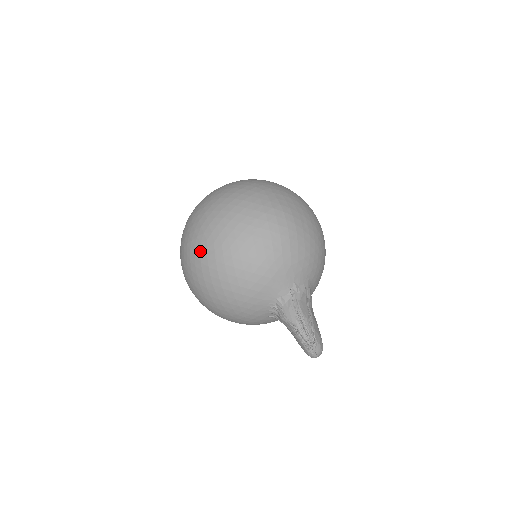
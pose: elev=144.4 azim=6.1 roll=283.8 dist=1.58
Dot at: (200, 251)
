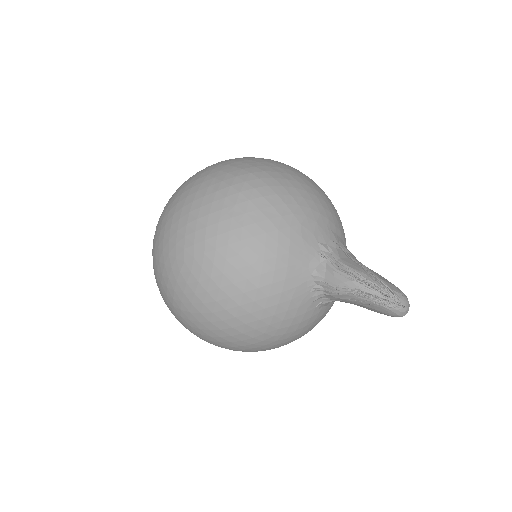
Dot at: (185, 281)
